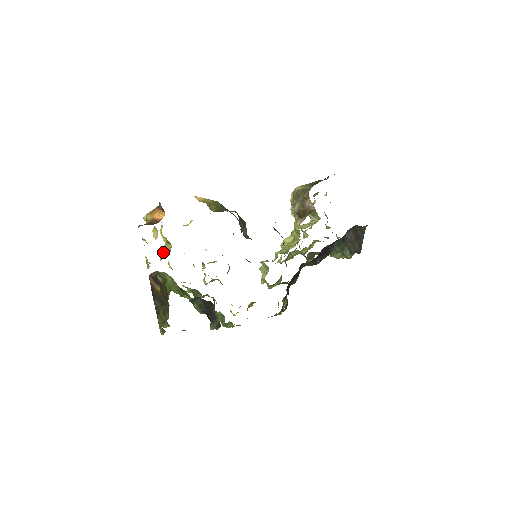
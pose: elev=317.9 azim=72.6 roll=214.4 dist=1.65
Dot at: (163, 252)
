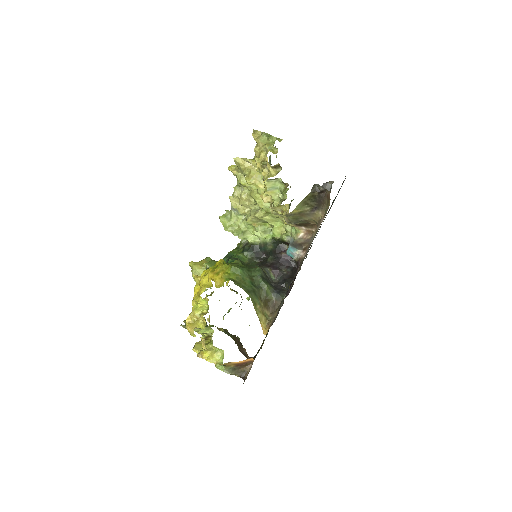
Dot at: (199, 332)
